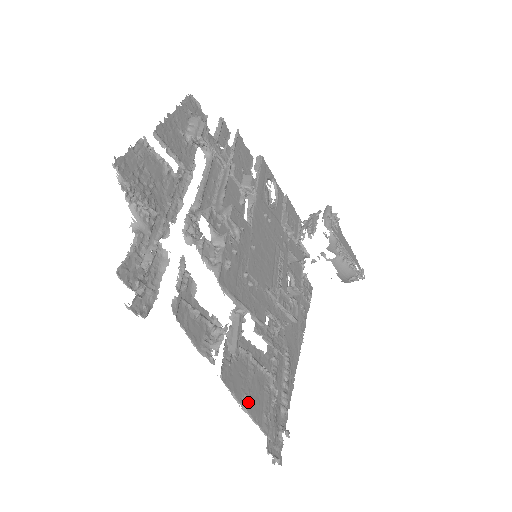
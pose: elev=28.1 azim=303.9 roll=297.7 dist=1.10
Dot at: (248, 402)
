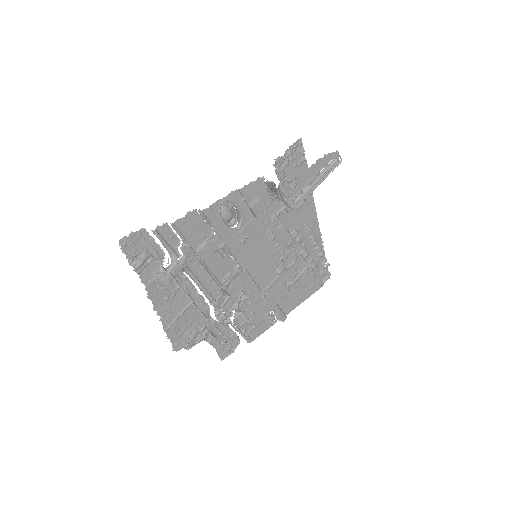
Dot at: (301, 299)
